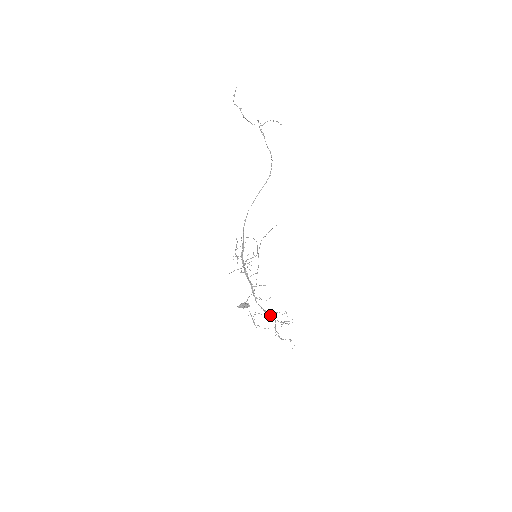
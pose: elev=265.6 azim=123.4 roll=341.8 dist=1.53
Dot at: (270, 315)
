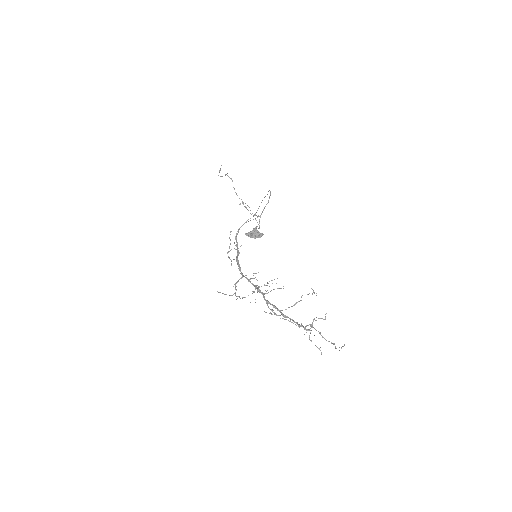
Dot at: (289, 318)
